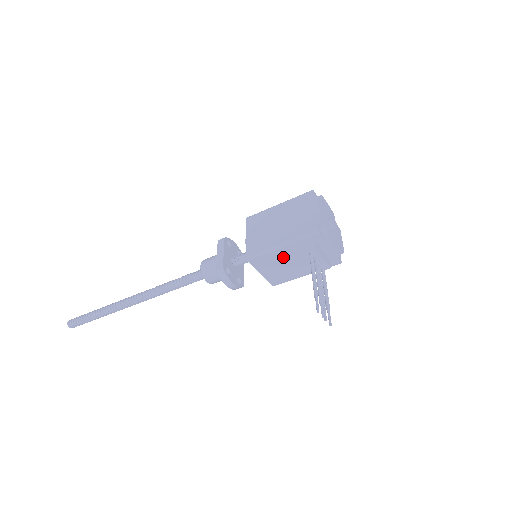
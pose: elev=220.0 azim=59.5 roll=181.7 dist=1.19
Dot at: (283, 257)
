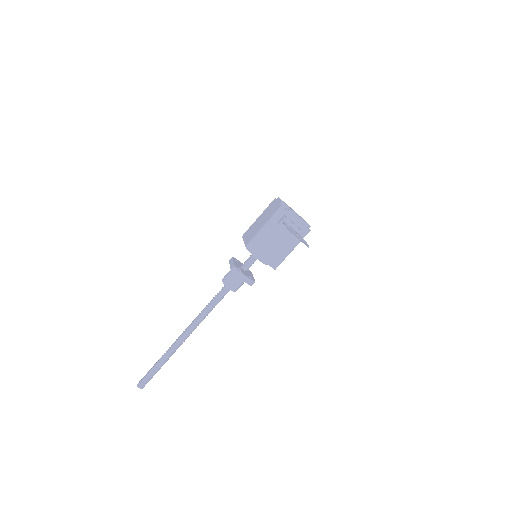
Dot at: (269, 237)
